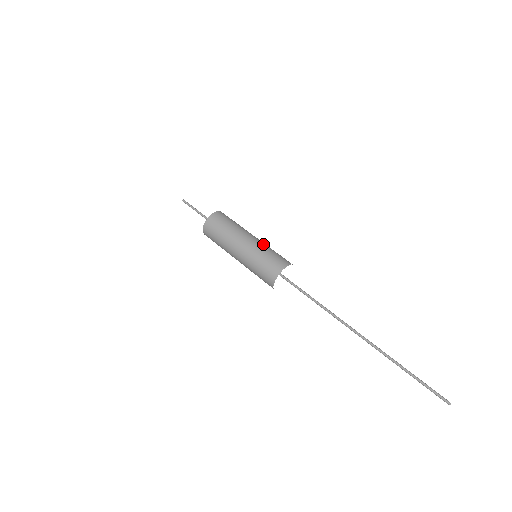
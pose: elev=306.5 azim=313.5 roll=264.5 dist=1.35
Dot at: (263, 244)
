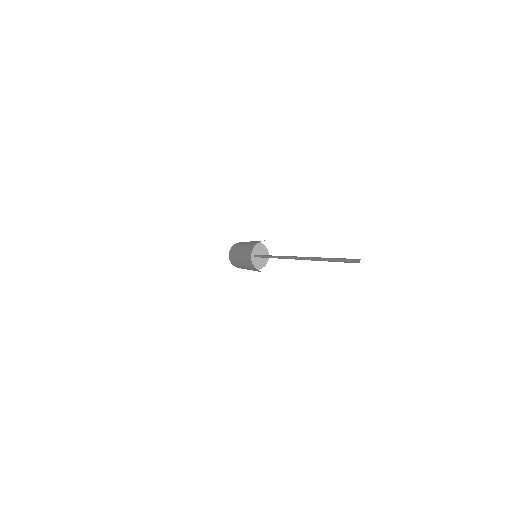
Dot at: occluded
